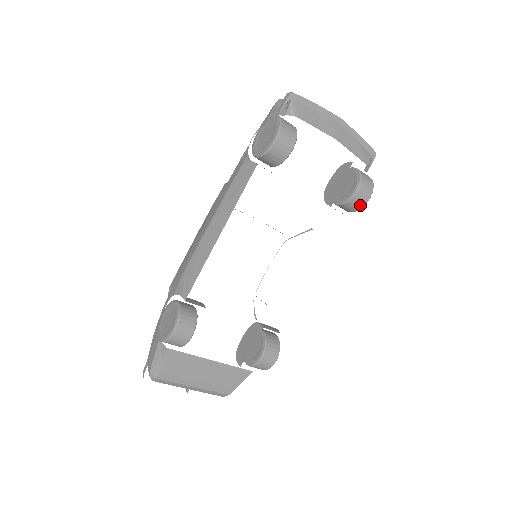
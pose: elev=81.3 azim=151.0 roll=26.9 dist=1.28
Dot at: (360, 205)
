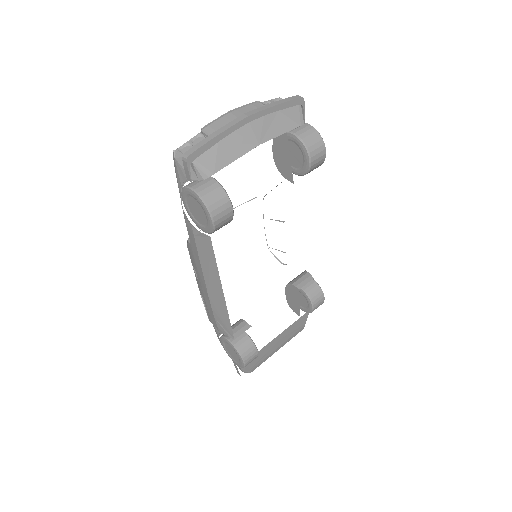
Dot at: (320, 164)
